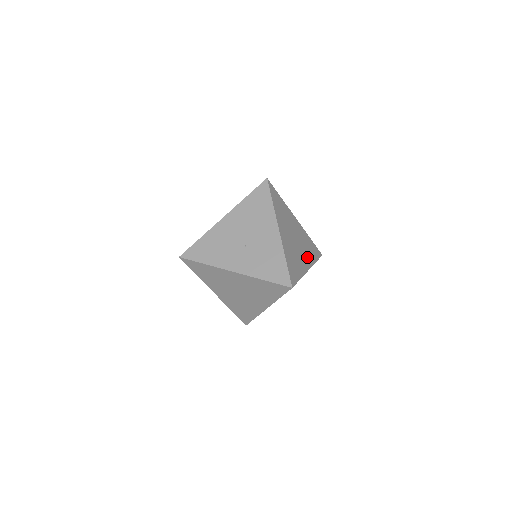
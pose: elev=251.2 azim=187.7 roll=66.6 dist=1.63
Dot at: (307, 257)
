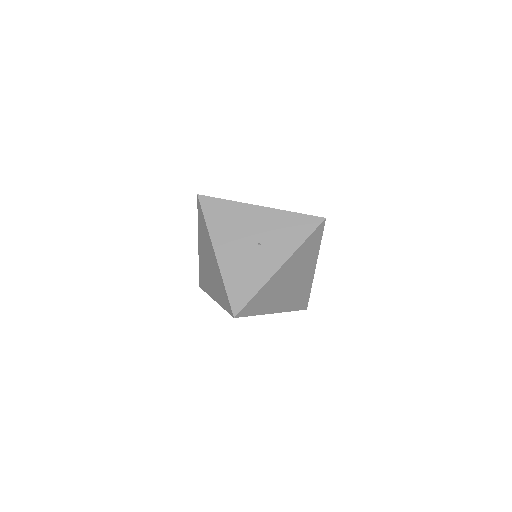
Dot at: occluded
